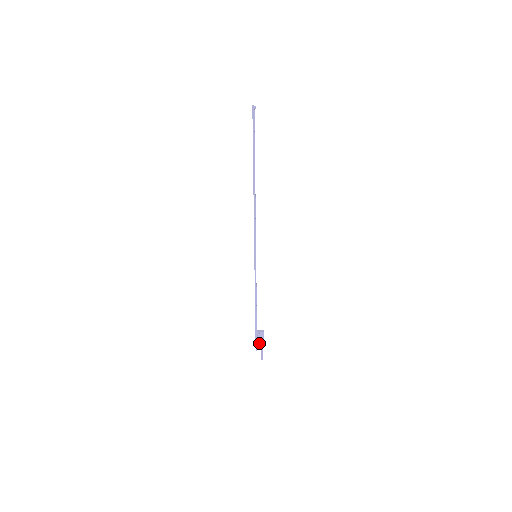
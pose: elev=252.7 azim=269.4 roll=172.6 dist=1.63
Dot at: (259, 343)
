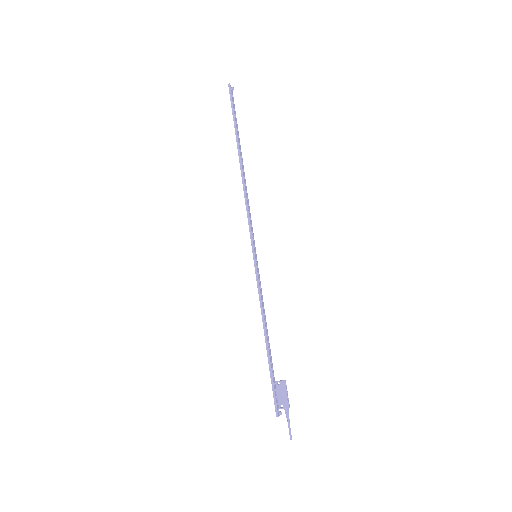
Dot at: (281, 404)
